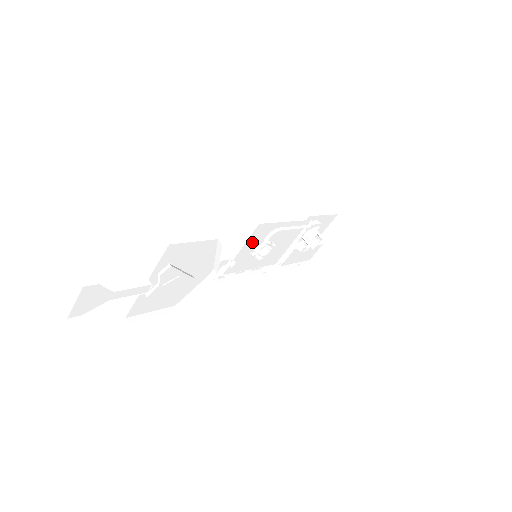
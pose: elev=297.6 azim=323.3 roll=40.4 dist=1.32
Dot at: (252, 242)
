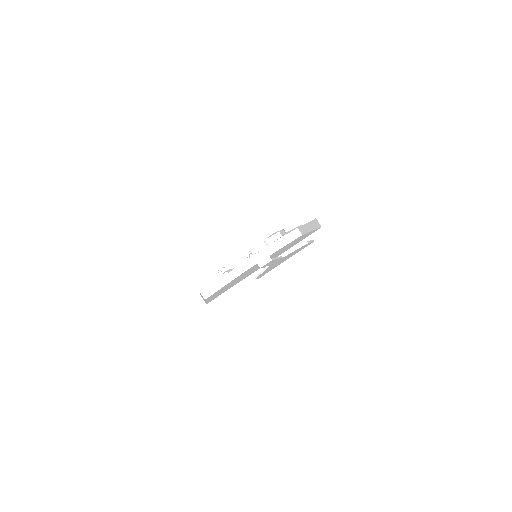
Dot at: occluded
